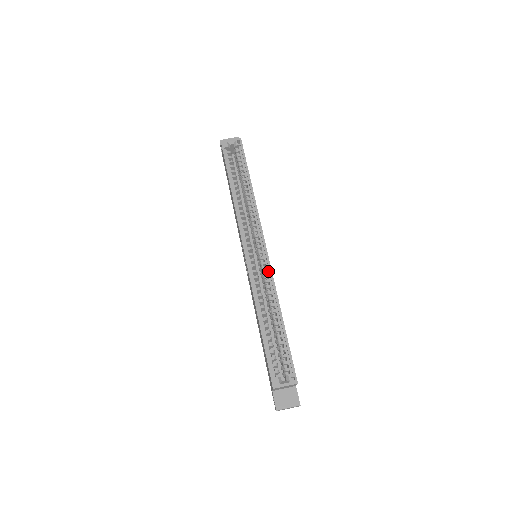
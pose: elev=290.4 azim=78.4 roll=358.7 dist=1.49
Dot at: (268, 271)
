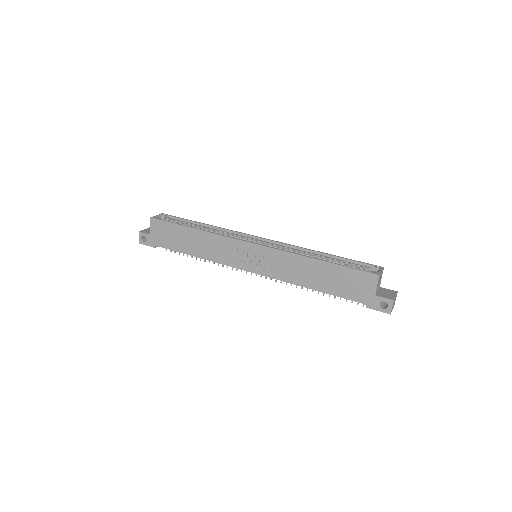
Dot at: (280, 245)
